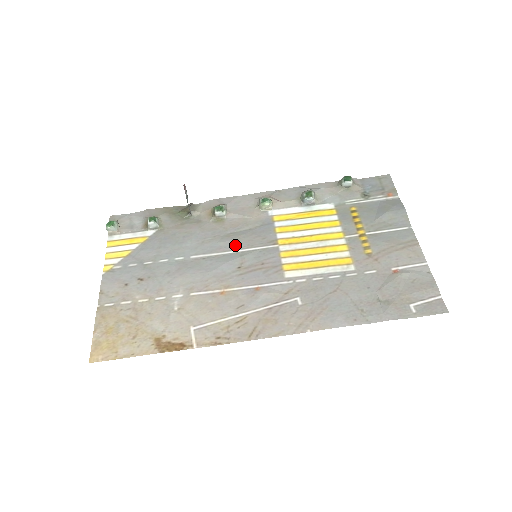
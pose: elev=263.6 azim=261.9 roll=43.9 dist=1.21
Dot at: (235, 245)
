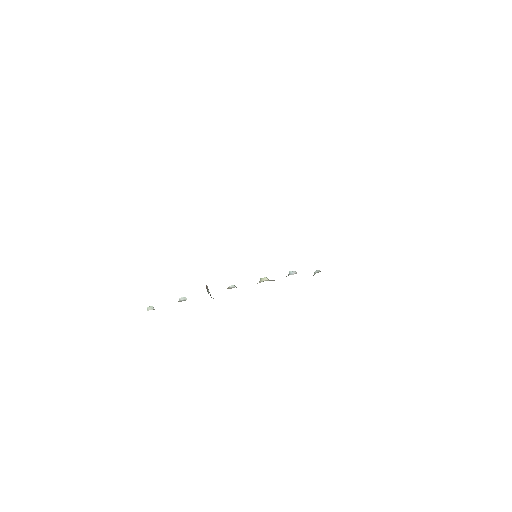
Dot at: occluded
